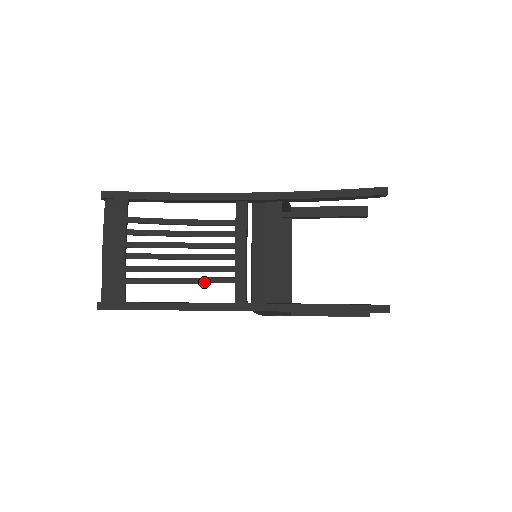
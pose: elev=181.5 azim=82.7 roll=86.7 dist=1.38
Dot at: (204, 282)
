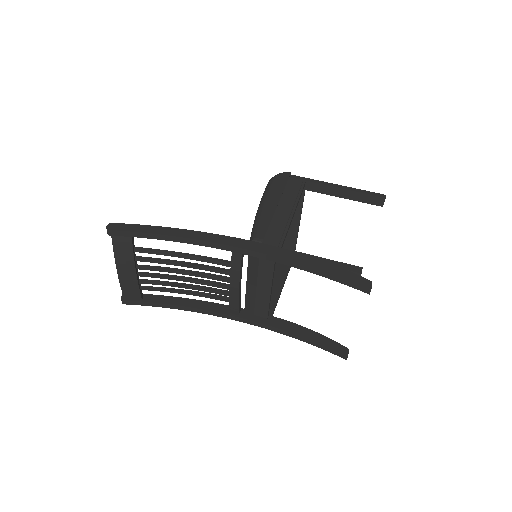
Dot at: occluded
